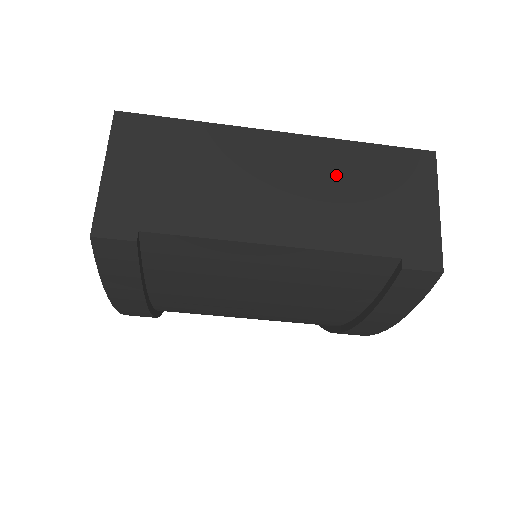
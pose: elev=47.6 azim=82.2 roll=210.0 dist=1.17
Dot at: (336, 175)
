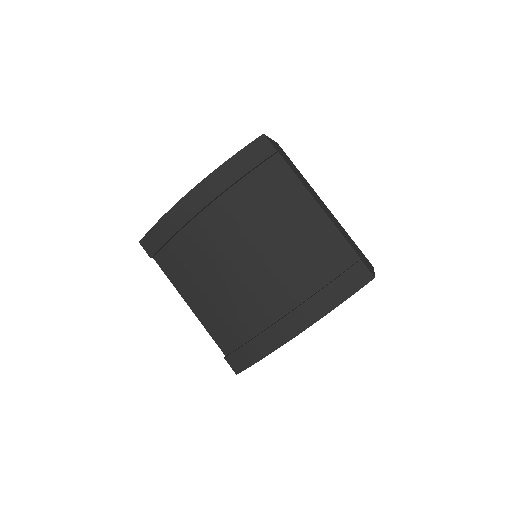
Dot at: (341, 228)
